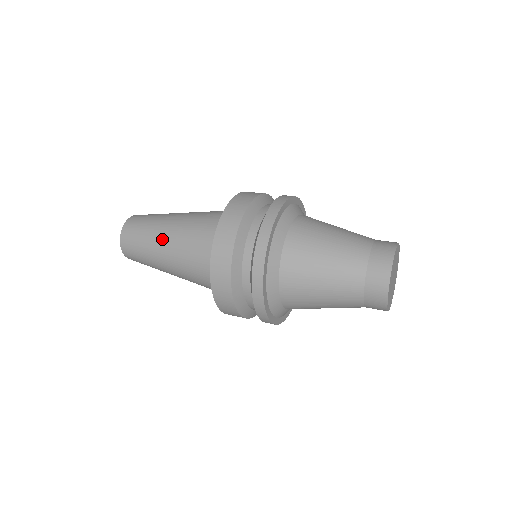
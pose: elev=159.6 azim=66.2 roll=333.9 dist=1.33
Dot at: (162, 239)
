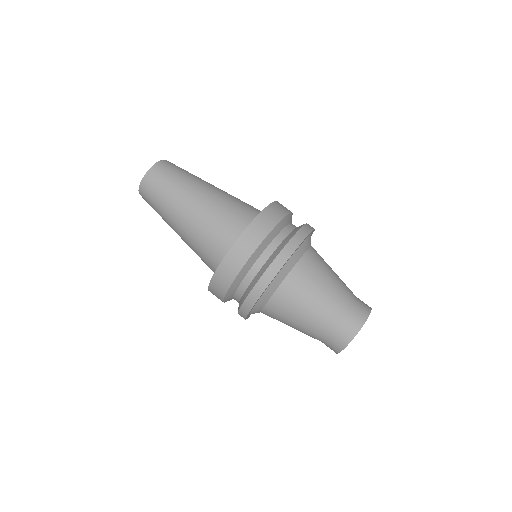
Dot at: (174, 230)
